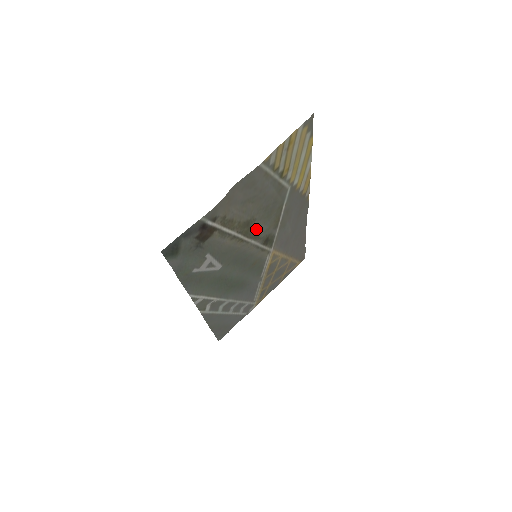
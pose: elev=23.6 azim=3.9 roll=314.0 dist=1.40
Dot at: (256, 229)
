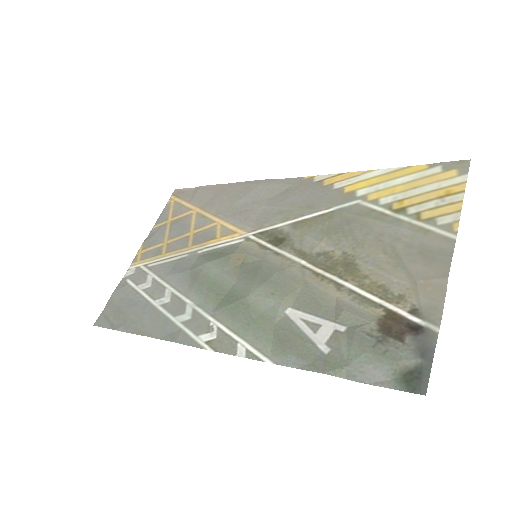
Dot at: (321, 253)
